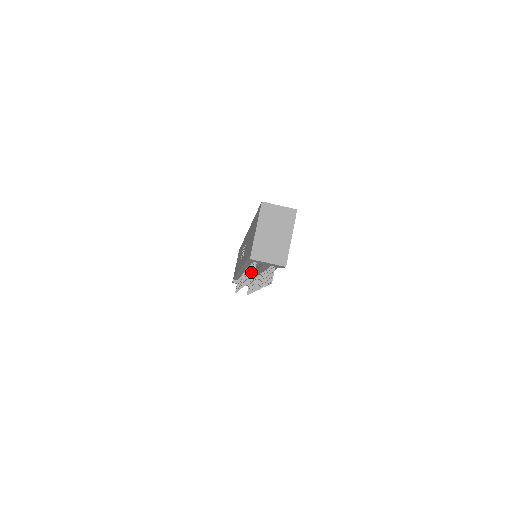
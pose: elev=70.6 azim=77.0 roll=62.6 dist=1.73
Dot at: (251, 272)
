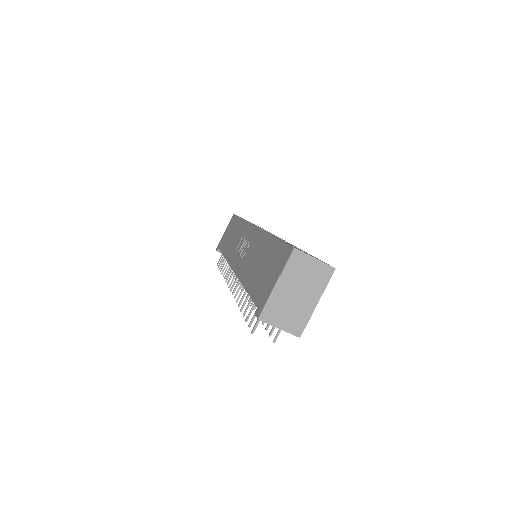
Dot at: (251, 310)
